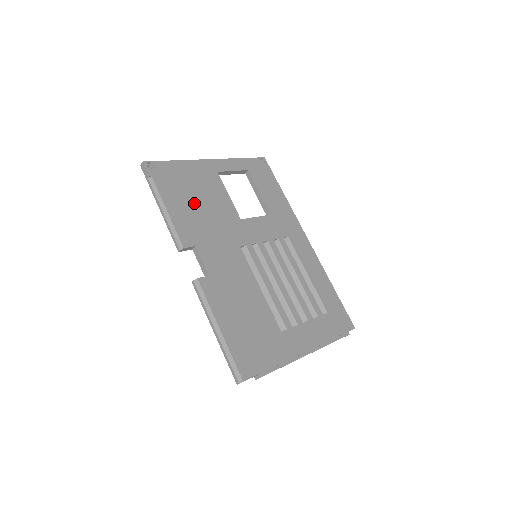
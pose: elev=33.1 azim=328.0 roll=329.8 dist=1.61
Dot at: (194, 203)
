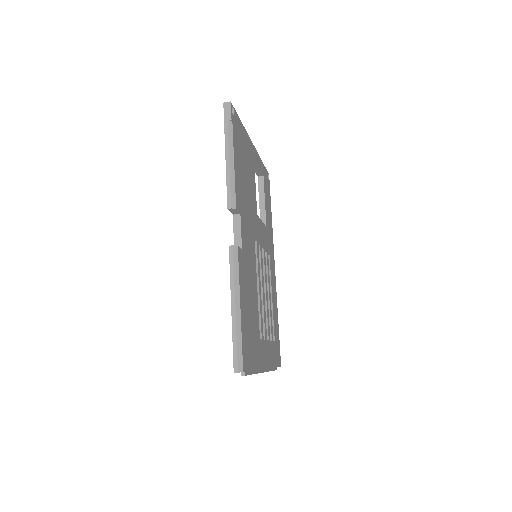
Dot at: (244, 173)
